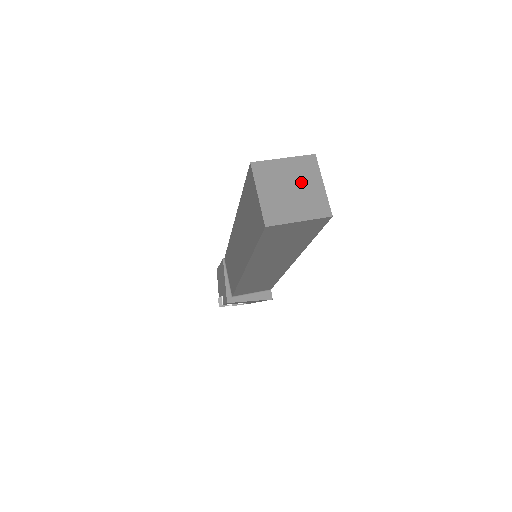
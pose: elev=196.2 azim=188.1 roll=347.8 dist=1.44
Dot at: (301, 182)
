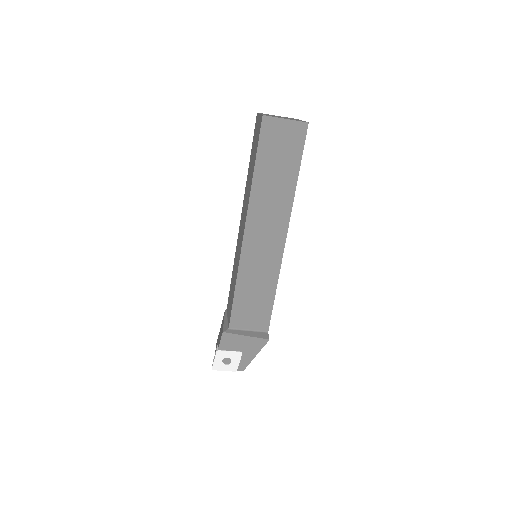
Dot at: (289, 118)
